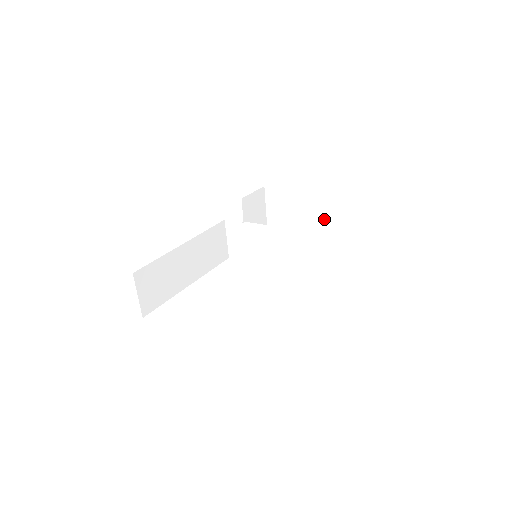
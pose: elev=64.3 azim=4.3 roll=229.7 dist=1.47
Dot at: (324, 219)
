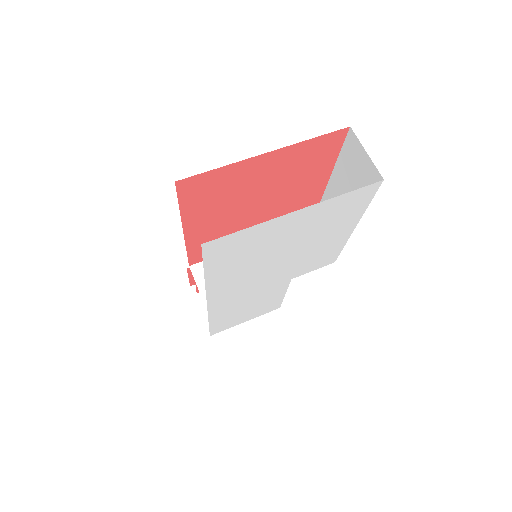
Dot at: occluded
